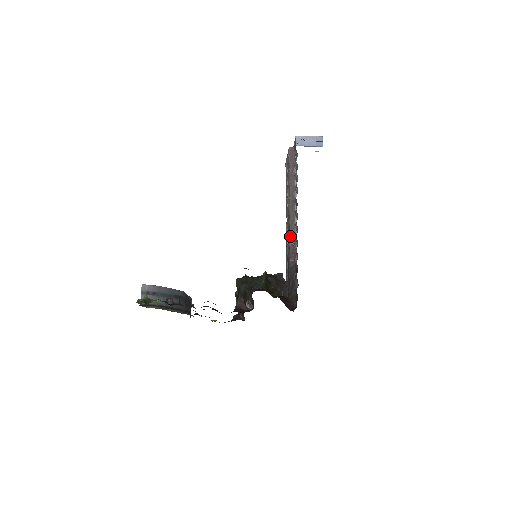
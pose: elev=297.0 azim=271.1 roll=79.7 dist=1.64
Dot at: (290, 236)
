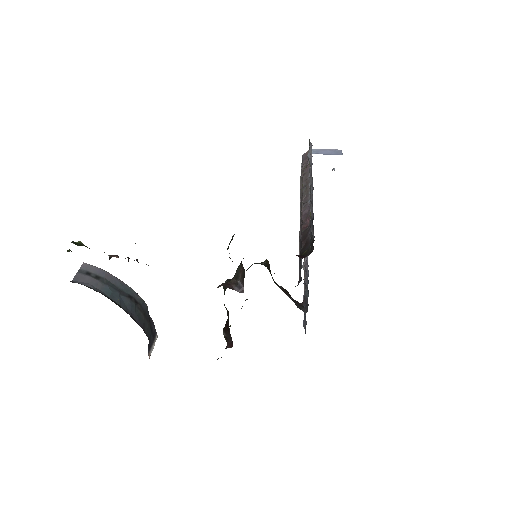
Dot at: (303, 208)
